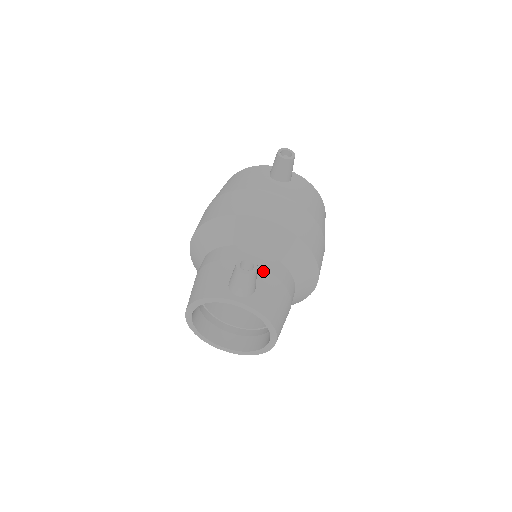
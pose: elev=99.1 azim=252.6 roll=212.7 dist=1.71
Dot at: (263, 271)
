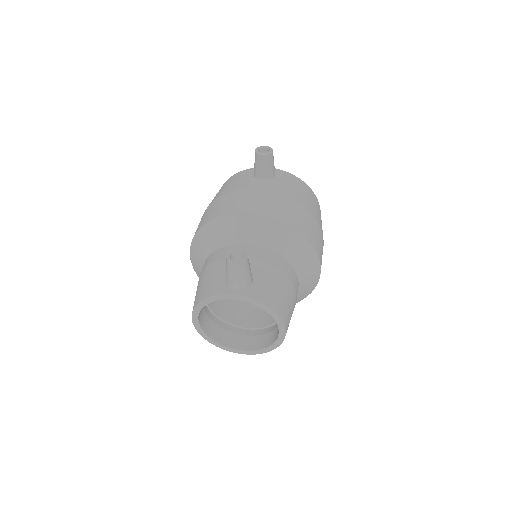
Dot at: (258, 263)
